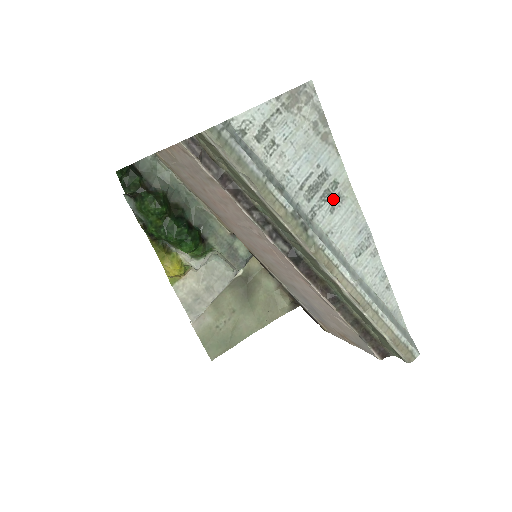
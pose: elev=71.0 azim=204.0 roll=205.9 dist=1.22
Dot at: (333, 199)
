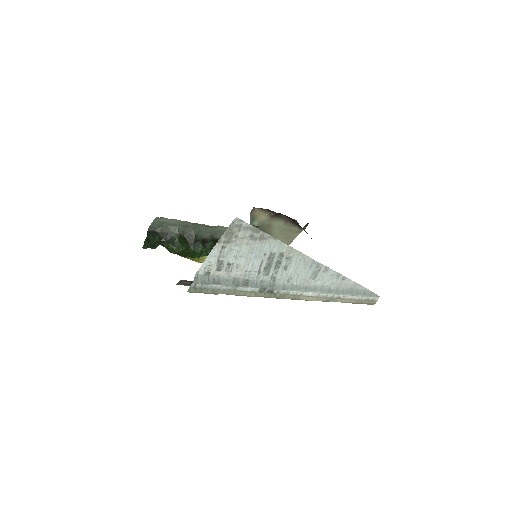
Dot at: (284, 263)
